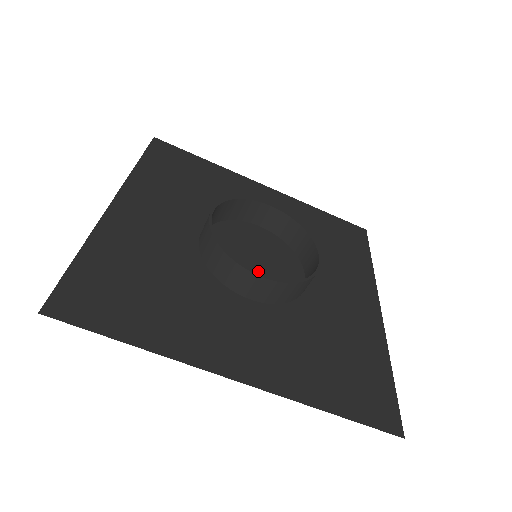
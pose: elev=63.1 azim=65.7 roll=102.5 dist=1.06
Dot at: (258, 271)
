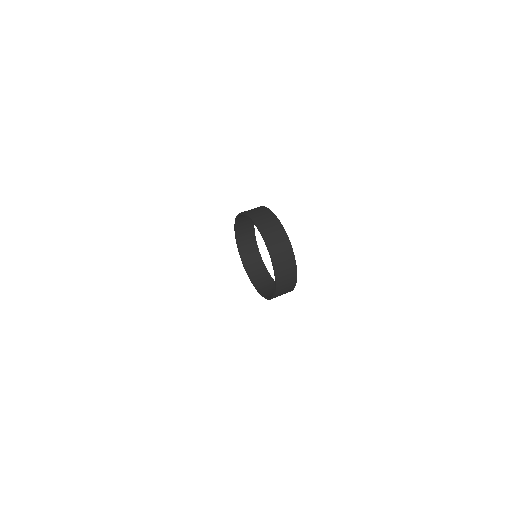
Dot at: occluded
